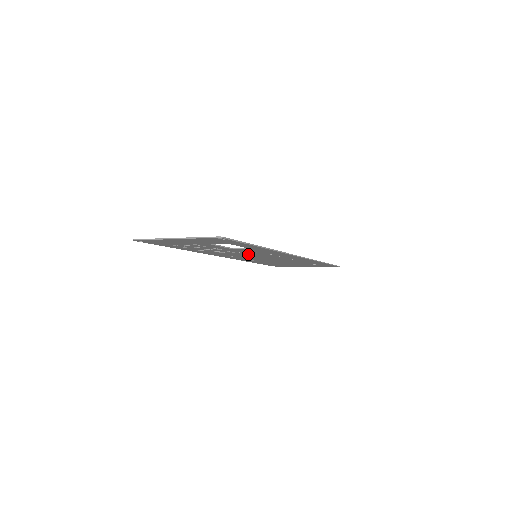
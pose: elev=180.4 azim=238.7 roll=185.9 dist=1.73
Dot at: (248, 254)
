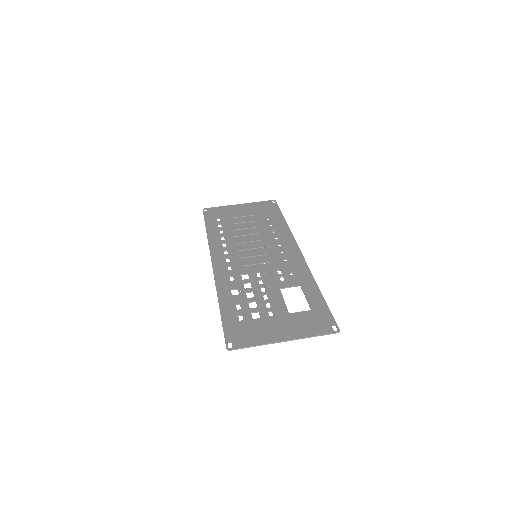
Dot at: (261, 266)
